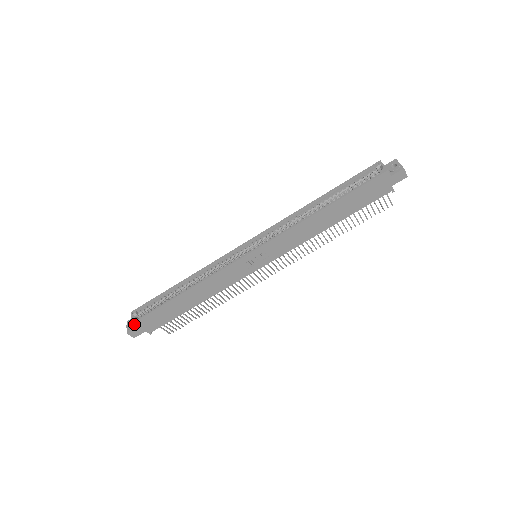
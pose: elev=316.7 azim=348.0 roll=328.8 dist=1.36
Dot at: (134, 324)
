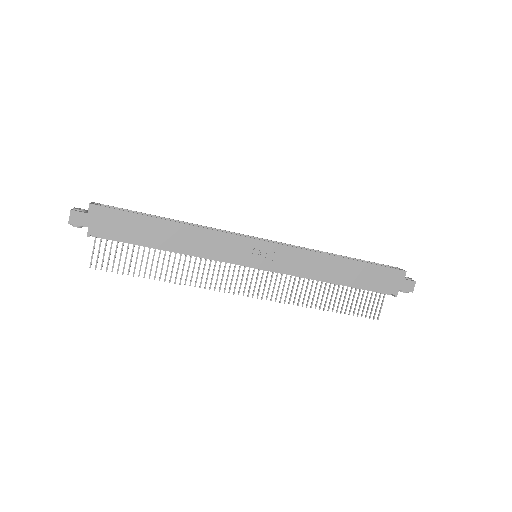
Dot at: (92, 206)
